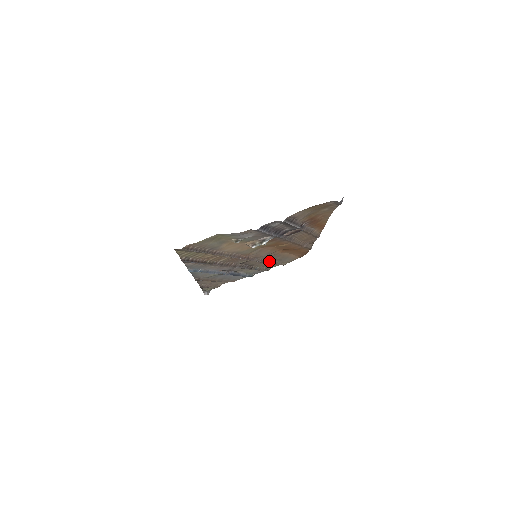
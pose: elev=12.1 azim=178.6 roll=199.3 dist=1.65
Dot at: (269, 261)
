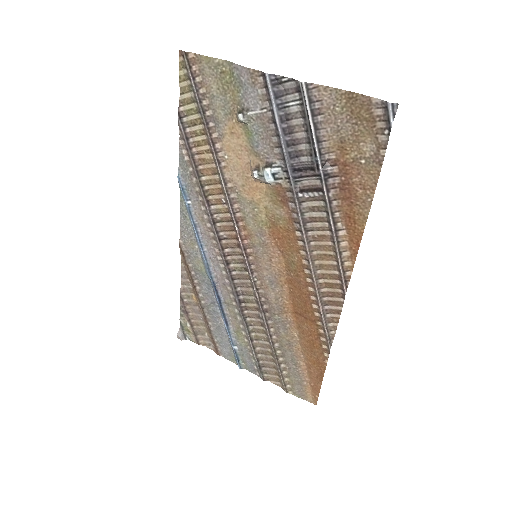
Dot at: (270, 327)
